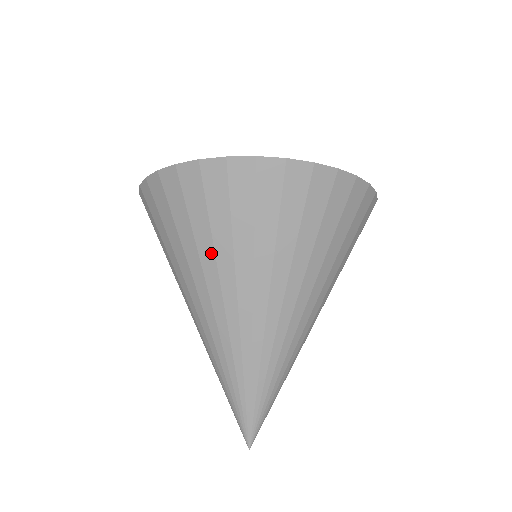
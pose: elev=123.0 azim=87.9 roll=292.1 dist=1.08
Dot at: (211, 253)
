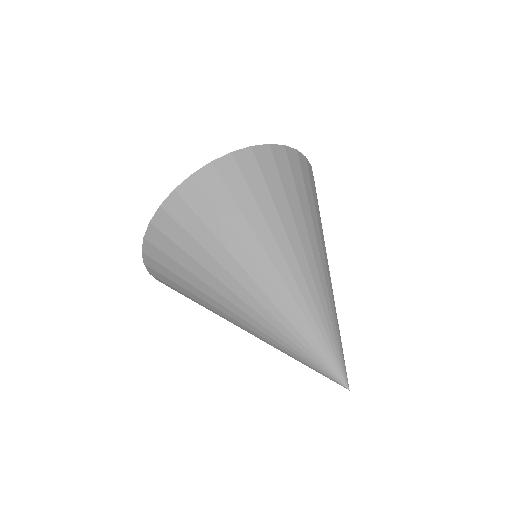
Dot at: (221, 249)
